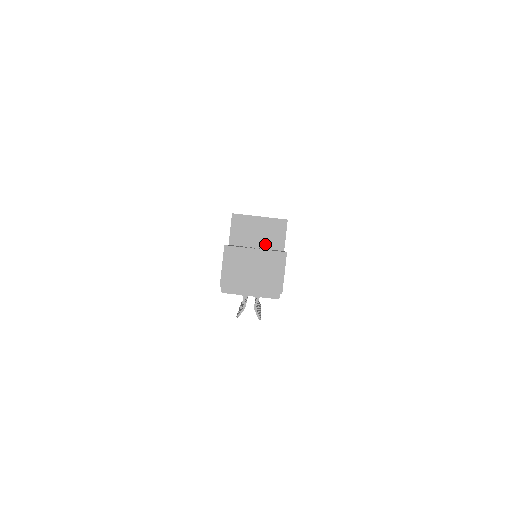
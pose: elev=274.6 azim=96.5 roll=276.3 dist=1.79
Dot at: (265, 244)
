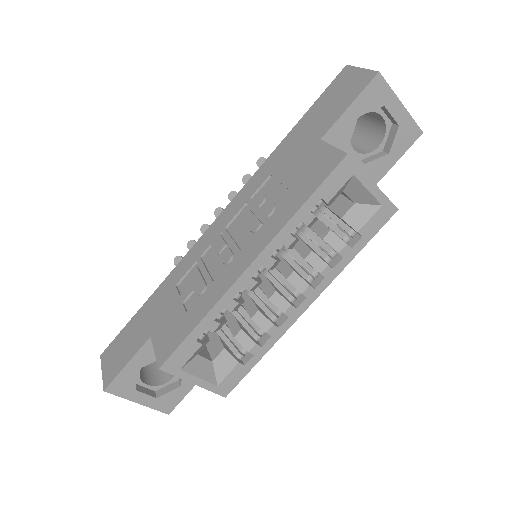
Dot at: occluded
